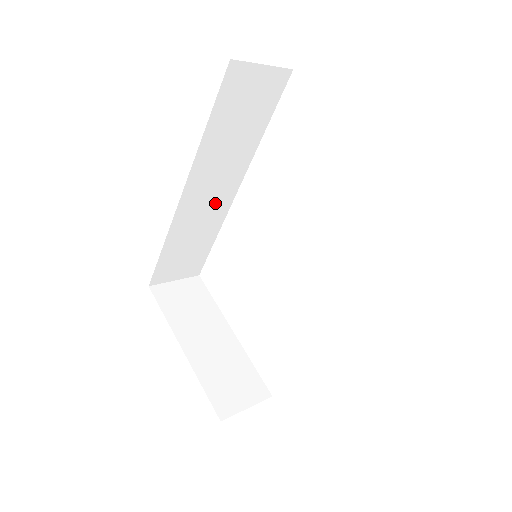
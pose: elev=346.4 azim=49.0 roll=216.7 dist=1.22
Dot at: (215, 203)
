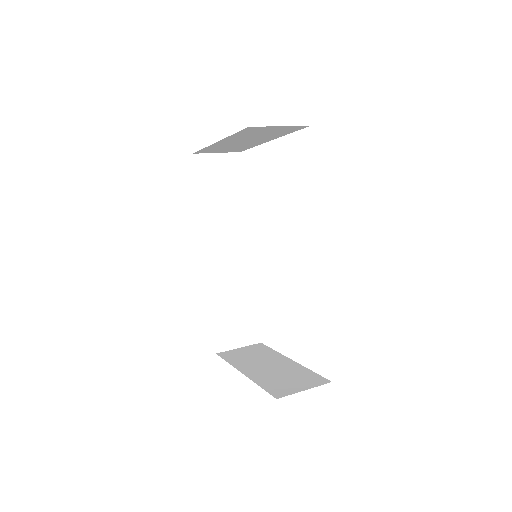
Dot at: (237, 262)
